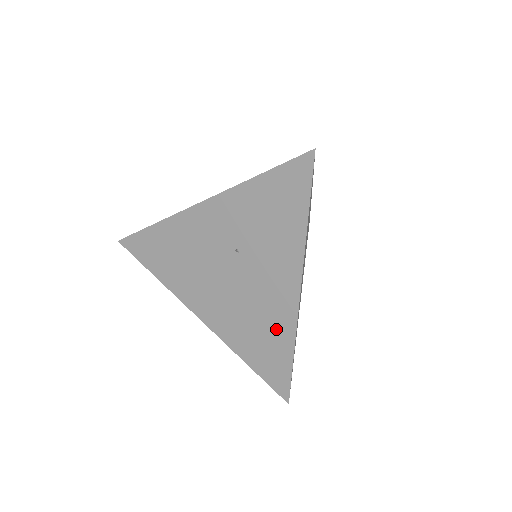
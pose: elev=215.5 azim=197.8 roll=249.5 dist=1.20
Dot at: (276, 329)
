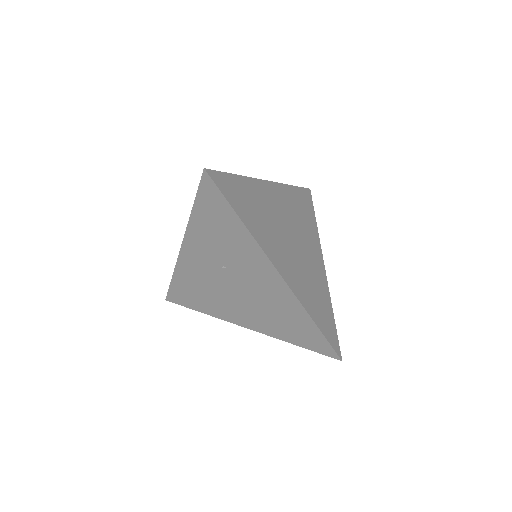
Dot at: (289, 309)
